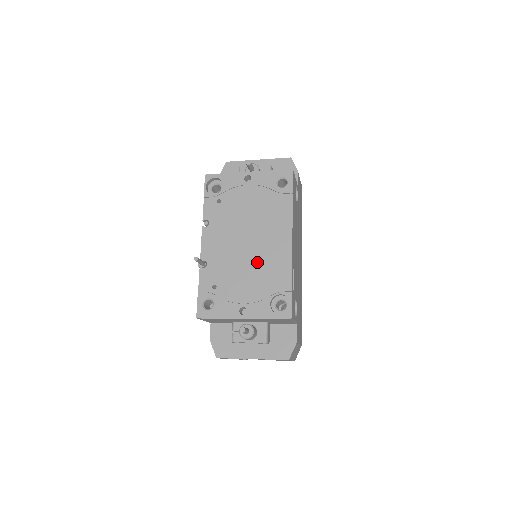
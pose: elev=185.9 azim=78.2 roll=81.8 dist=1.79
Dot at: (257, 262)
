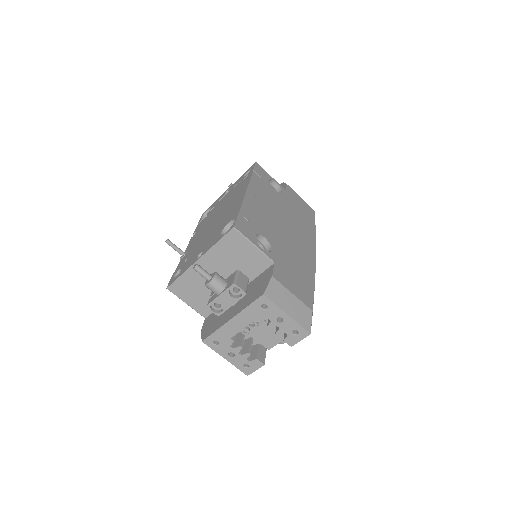
Dot at: (219, 221)
